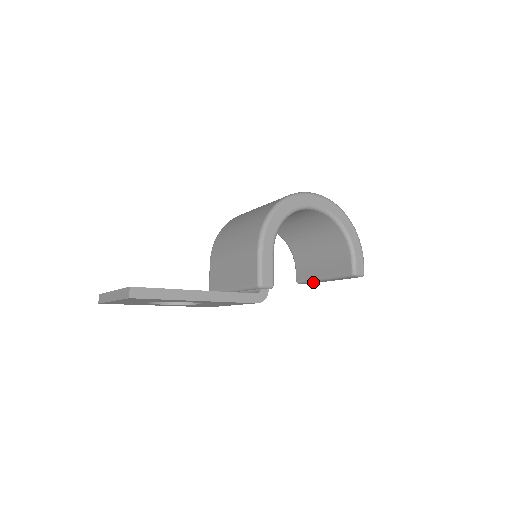
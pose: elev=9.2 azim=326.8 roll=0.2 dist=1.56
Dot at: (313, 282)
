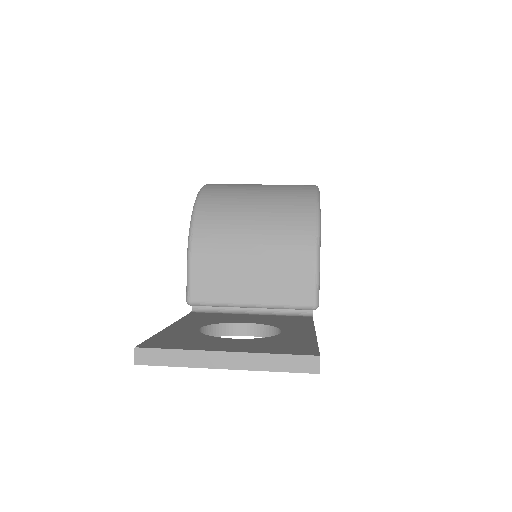
Dot at: occluded
